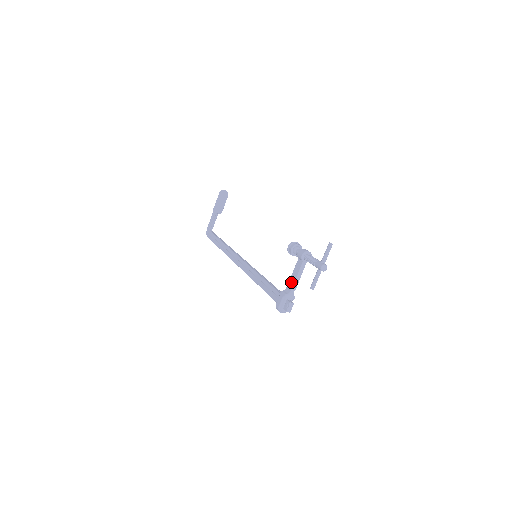
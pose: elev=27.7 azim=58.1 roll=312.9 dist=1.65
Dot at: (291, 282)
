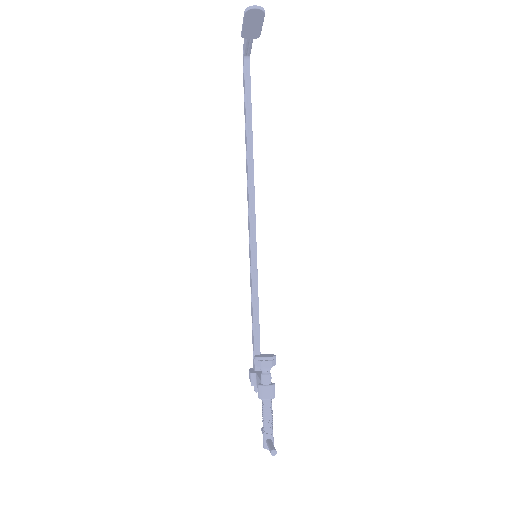
Dot at: (257, 382)
